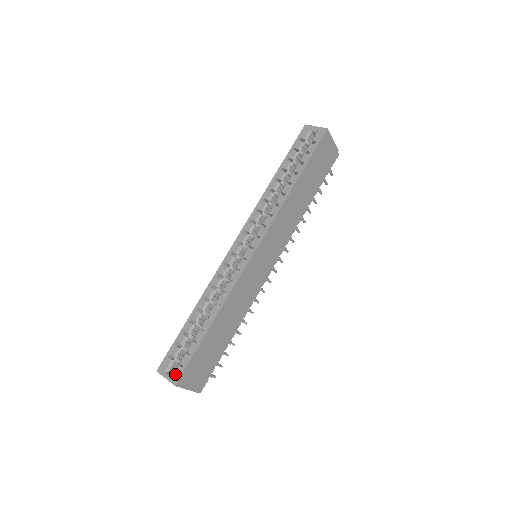
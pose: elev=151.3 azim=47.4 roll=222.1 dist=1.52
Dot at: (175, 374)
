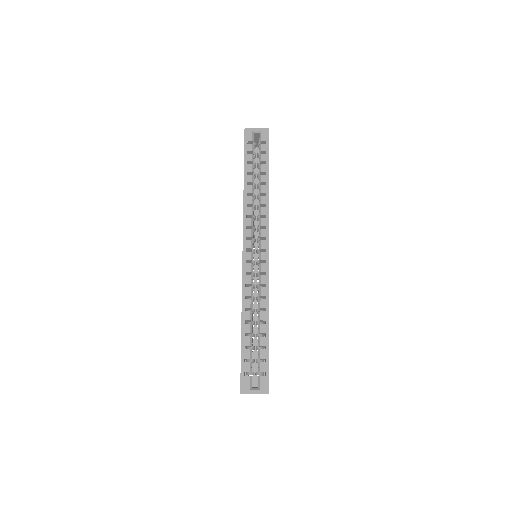
Dot at: (262, 385)
